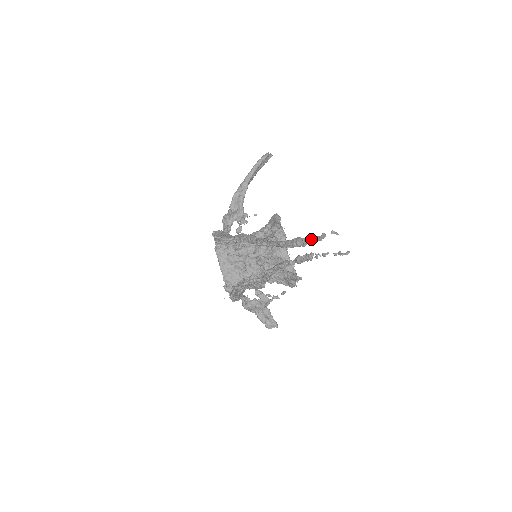
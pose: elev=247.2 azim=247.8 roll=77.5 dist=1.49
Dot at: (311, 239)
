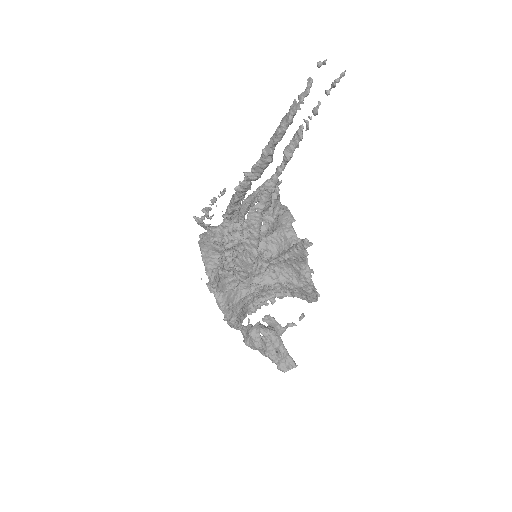
Dot at: (296, 103)
